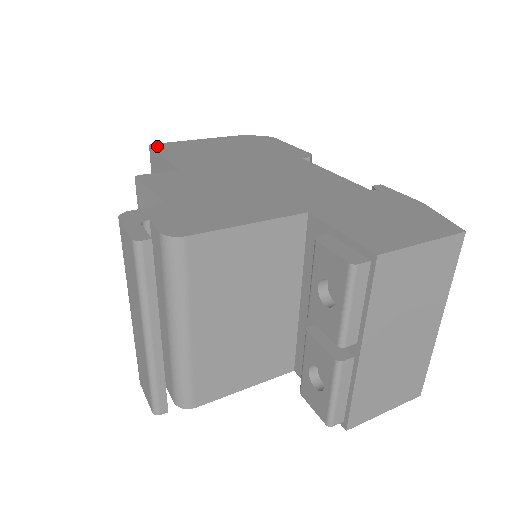
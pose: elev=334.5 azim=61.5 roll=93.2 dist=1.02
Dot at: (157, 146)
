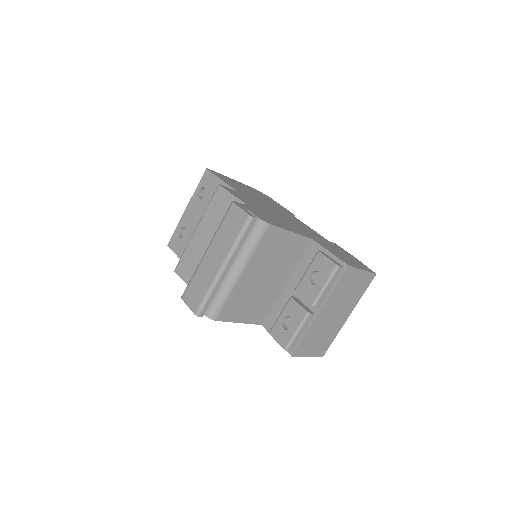
Dot at: (212, 171)
